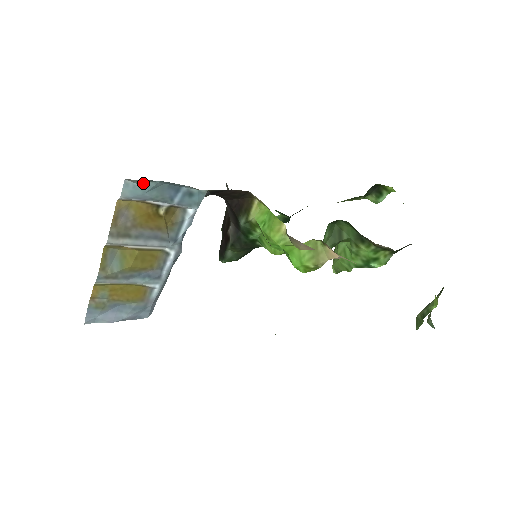
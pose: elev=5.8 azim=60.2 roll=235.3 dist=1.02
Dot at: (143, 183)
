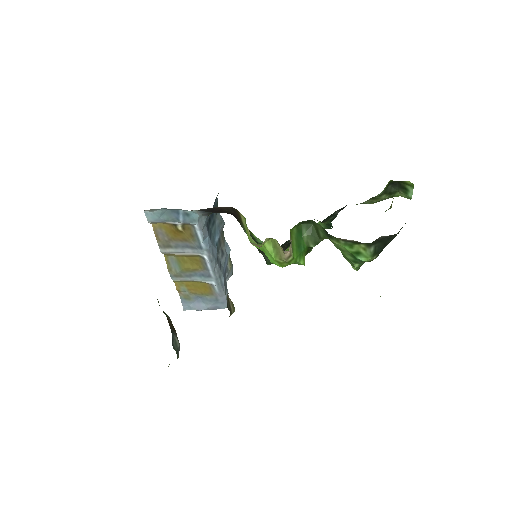
Dot at: (155, 211)
